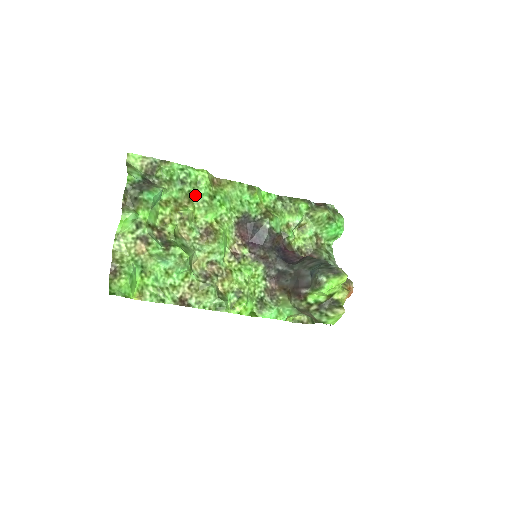
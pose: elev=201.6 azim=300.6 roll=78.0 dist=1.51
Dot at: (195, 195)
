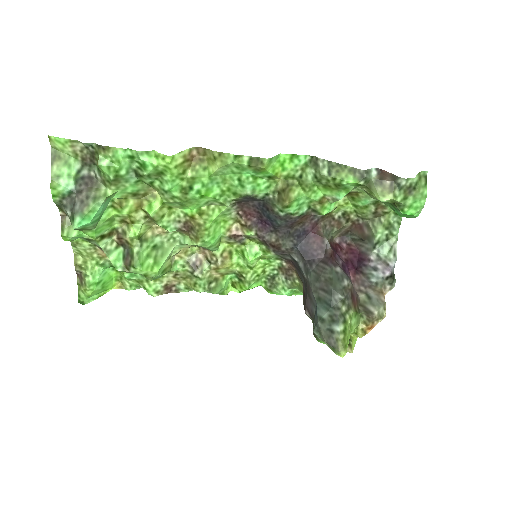
Dot at: (160, 188)
